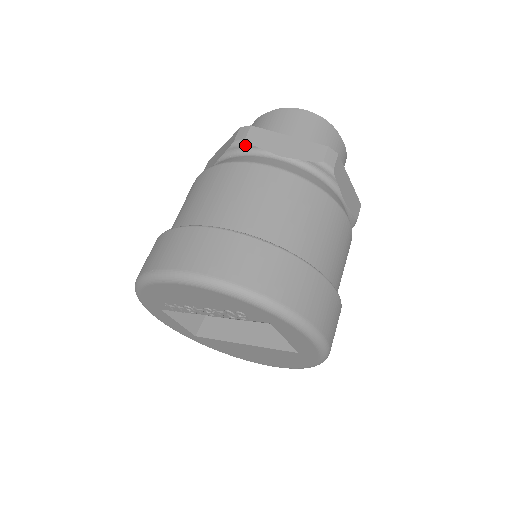
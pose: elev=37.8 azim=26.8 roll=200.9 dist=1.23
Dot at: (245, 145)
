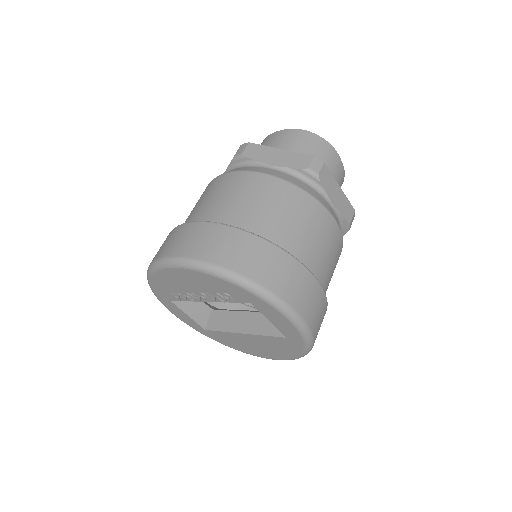
Dot at: (242, 158)
